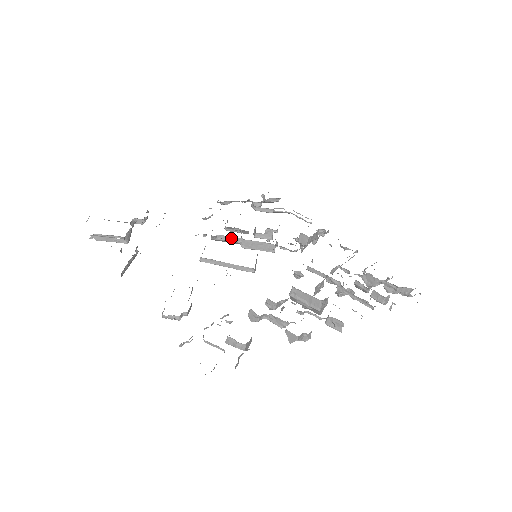
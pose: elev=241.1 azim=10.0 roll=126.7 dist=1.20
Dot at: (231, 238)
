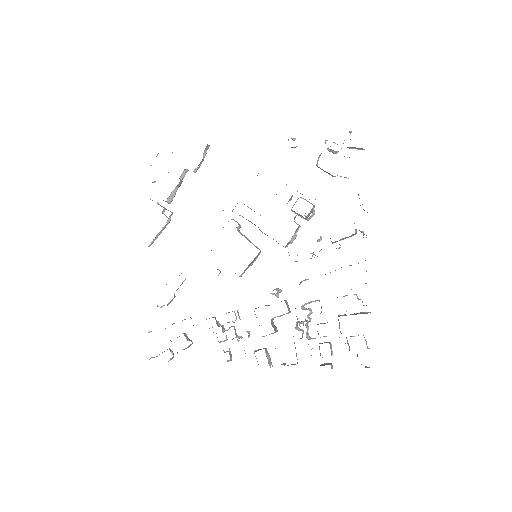
Dot at: (251, 222)
